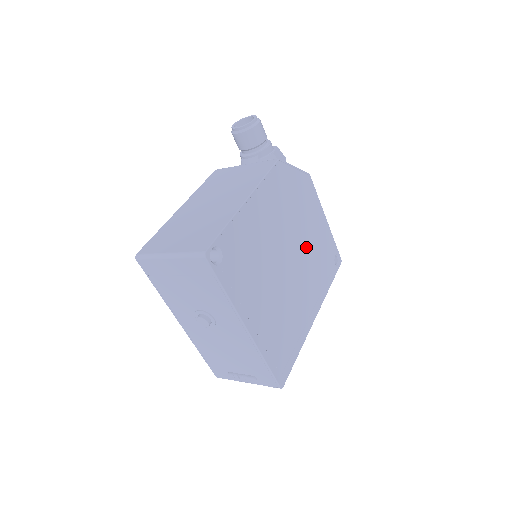
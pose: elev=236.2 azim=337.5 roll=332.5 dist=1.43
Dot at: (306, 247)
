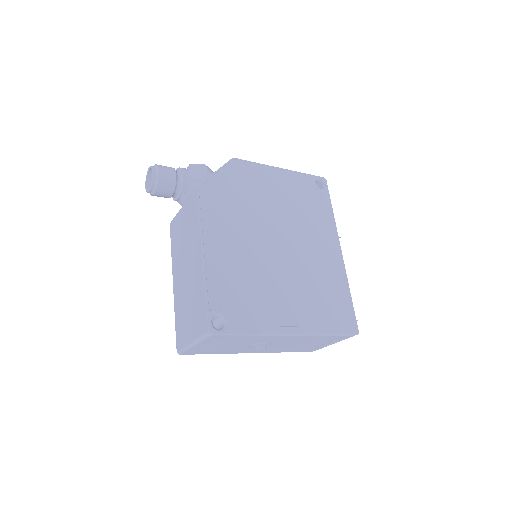
Dot at: (284, 214)
